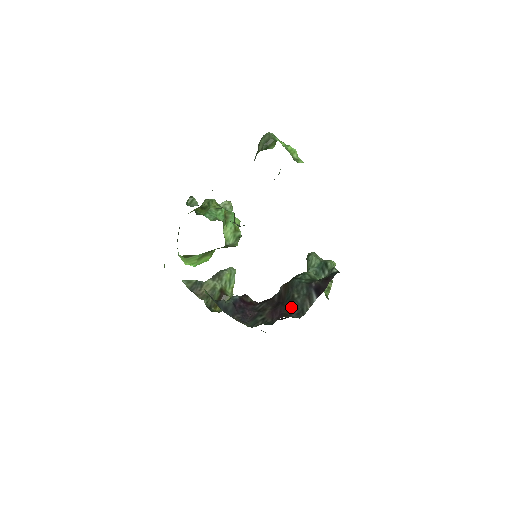
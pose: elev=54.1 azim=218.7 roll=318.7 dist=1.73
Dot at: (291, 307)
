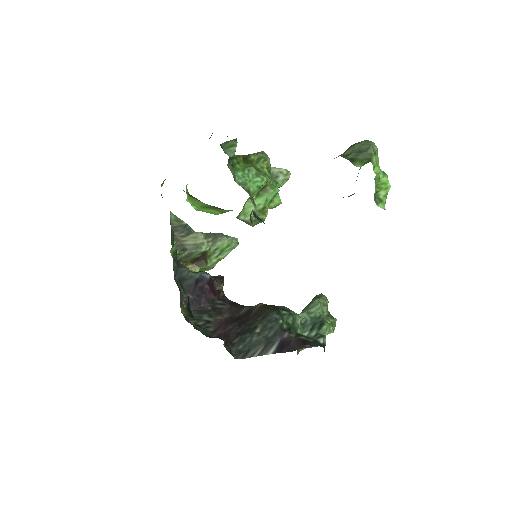
Dot at: (242, 337)
